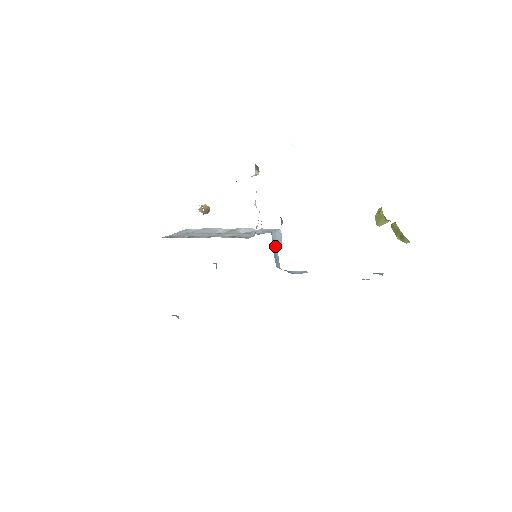
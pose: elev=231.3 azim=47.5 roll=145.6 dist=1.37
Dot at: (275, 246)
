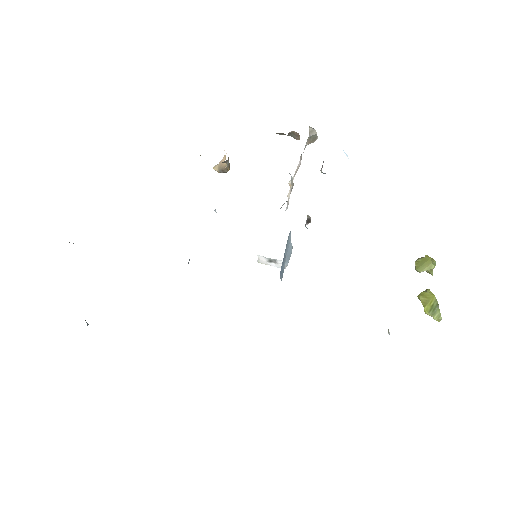
Dot at: (286, 252)
